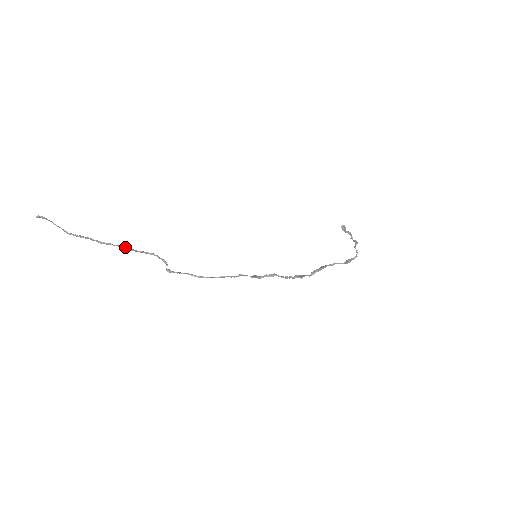
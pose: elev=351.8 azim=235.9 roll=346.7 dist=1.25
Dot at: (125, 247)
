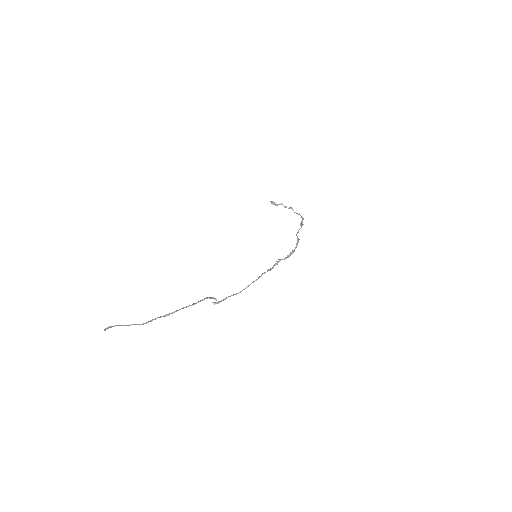
Dot at: (188, 306)
